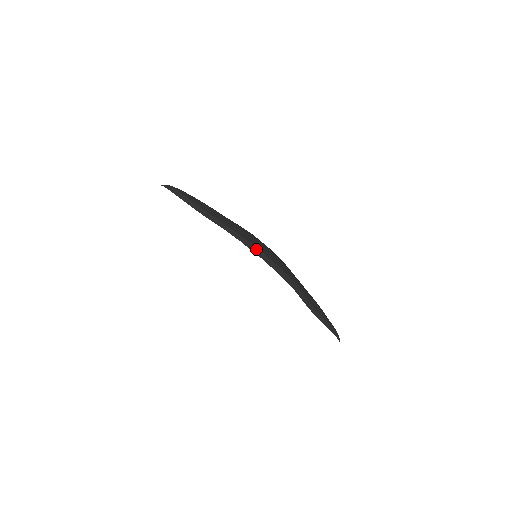
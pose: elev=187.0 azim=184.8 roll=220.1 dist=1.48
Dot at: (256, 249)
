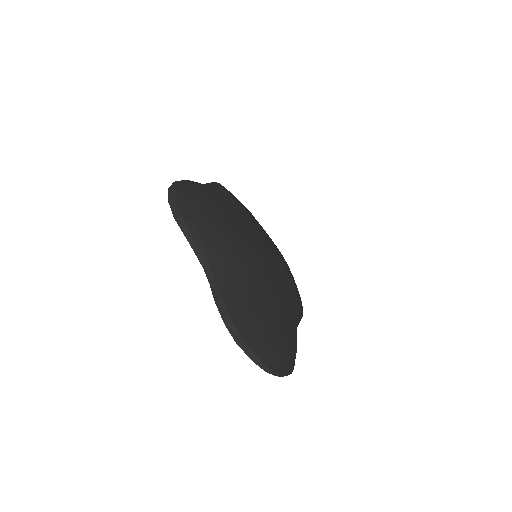
Dot at: (176, 185)
